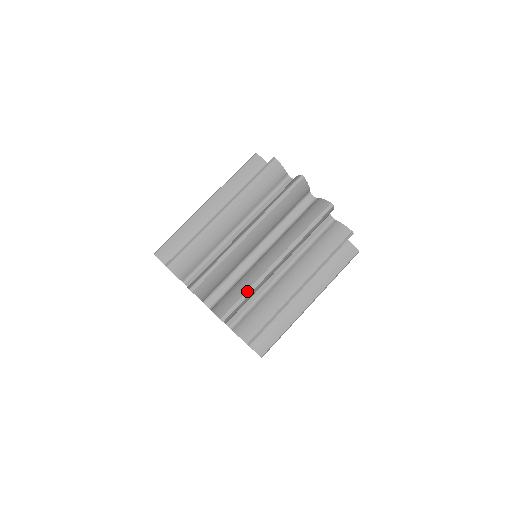
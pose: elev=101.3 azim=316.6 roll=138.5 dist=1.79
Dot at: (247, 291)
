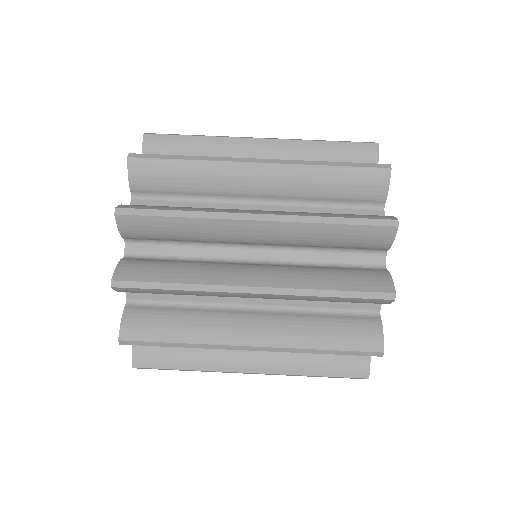
Dot at: (181, 211)
